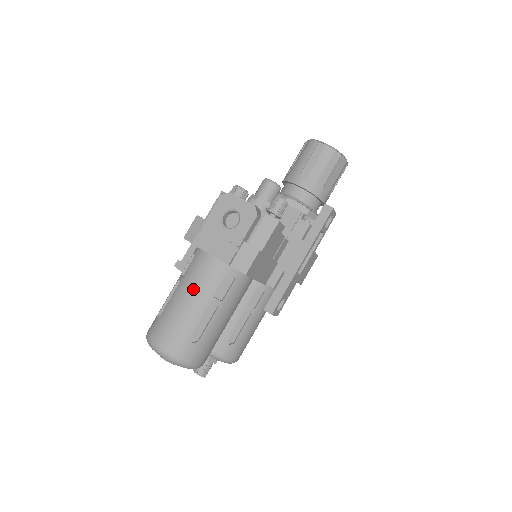
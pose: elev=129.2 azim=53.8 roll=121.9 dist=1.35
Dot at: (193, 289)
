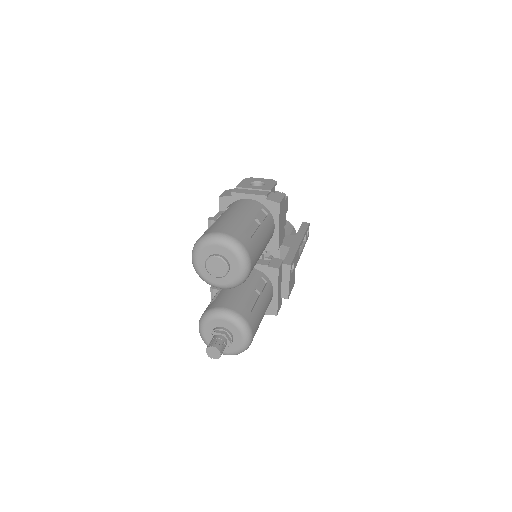
Dot at: (239, 210)
